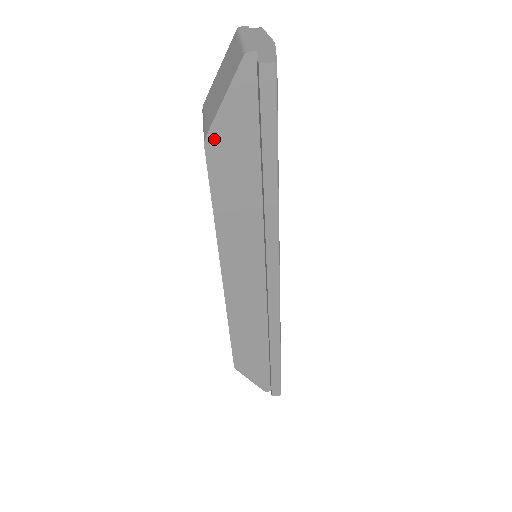
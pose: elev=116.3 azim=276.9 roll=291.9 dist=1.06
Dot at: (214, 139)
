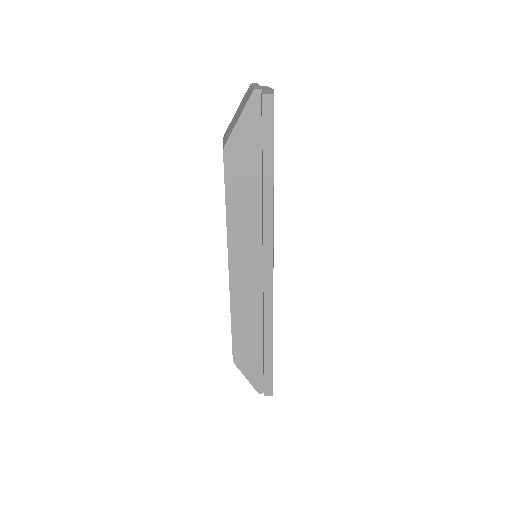
Dot at: (230, 148)
